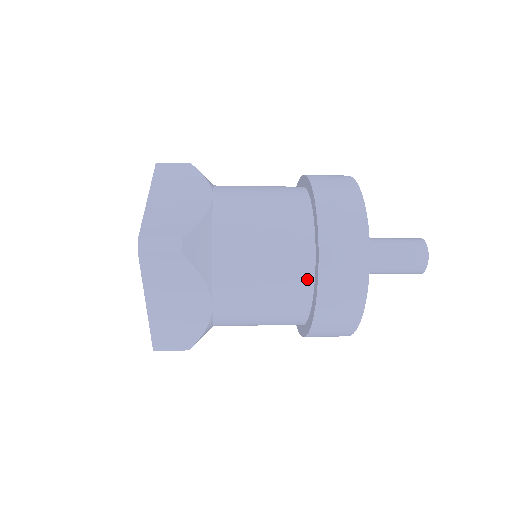
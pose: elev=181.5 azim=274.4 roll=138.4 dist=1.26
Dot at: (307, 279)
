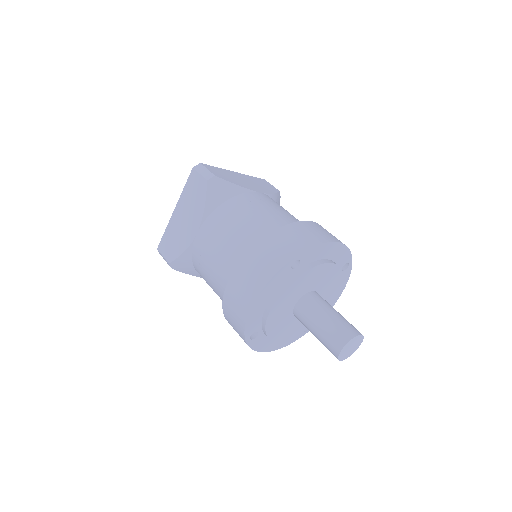
Dot at: occluded
